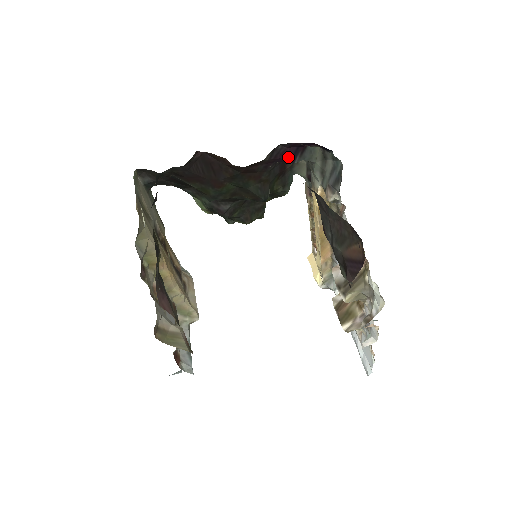
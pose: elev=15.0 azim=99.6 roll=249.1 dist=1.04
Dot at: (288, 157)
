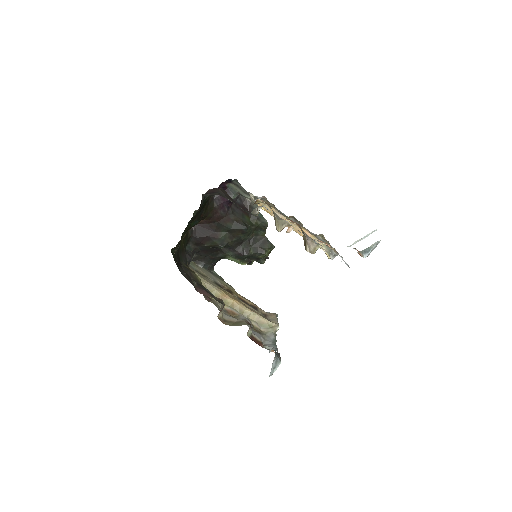
Dot at: (226, 199)
